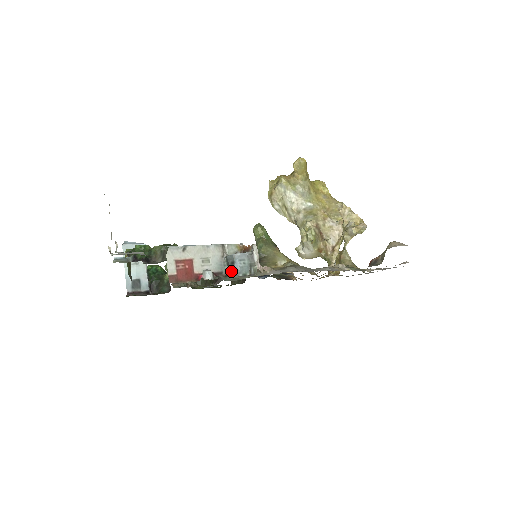
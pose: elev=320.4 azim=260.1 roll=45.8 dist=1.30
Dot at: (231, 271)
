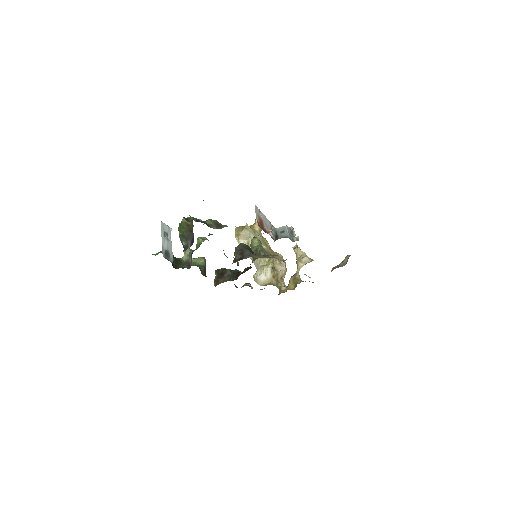
Dot at: (282, 236)
